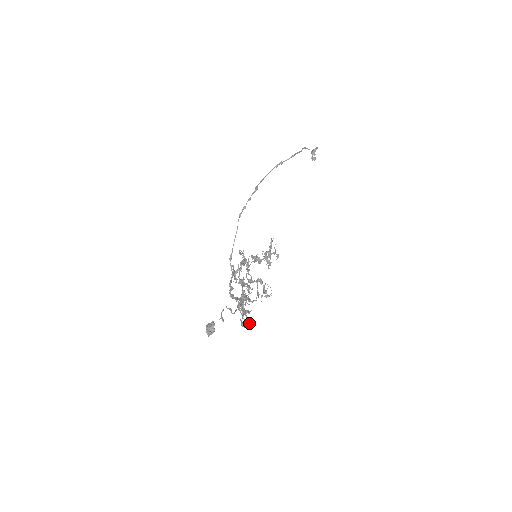
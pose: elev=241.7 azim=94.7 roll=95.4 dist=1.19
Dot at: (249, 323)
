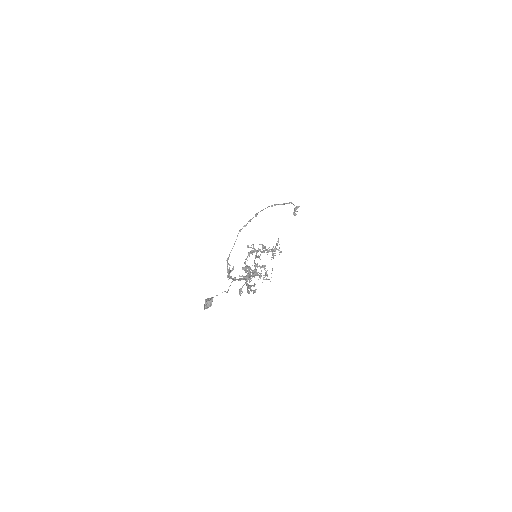
Dot at: (255, 291)
